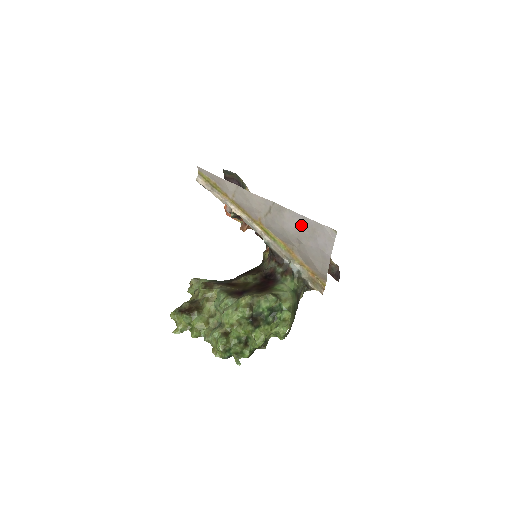
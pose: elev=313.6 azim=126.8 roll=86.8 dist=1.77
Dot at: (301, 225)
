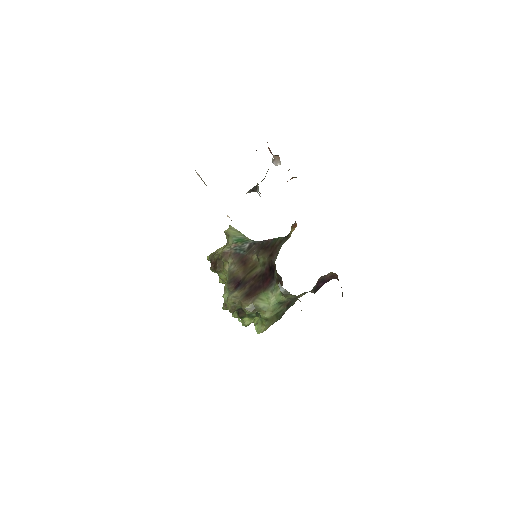
Dot at: occluded
